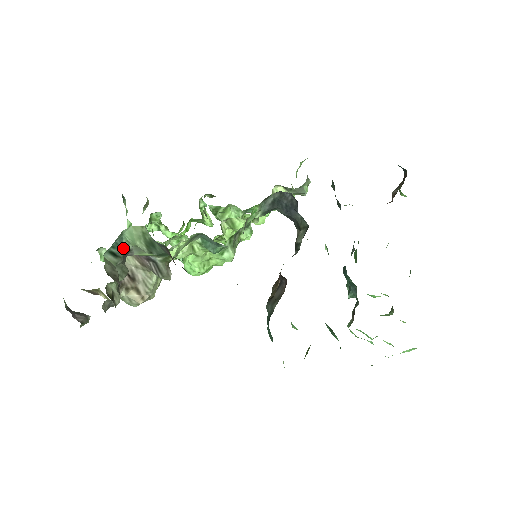
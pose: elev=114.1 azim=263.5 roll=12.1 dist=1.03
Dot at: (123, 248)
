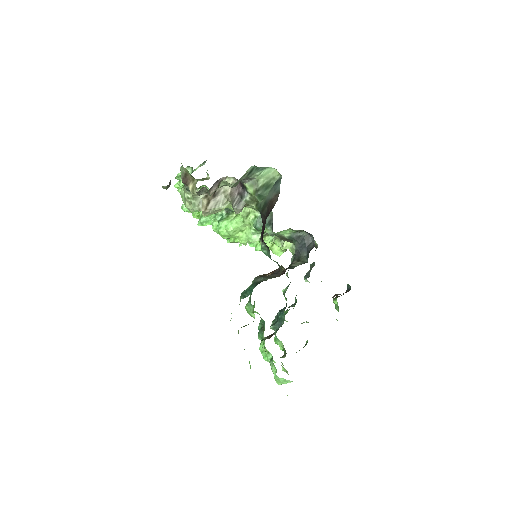
Dot at: (254, 174)
